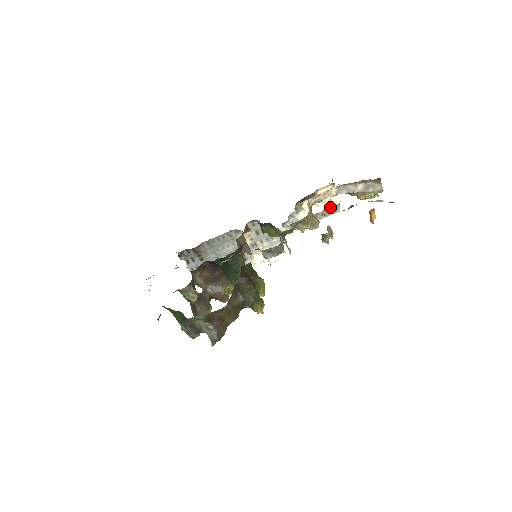
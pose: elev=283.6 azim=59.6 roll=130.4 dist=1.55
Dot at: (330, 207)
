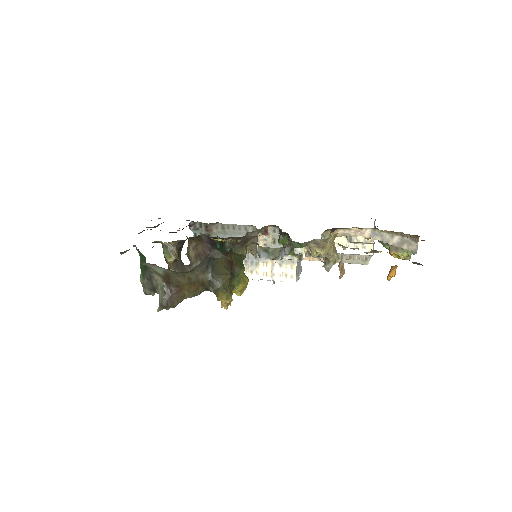
Dot at: (360, 255)
